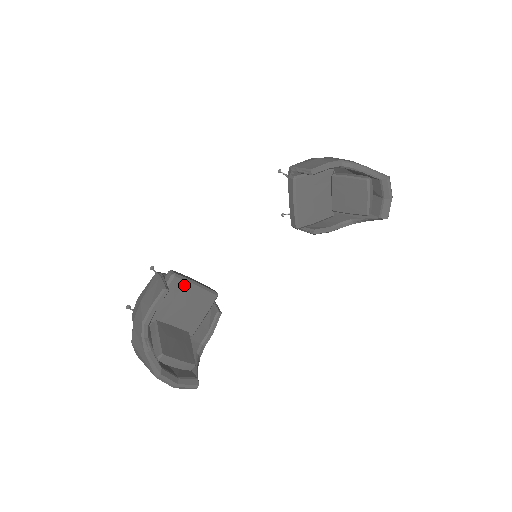
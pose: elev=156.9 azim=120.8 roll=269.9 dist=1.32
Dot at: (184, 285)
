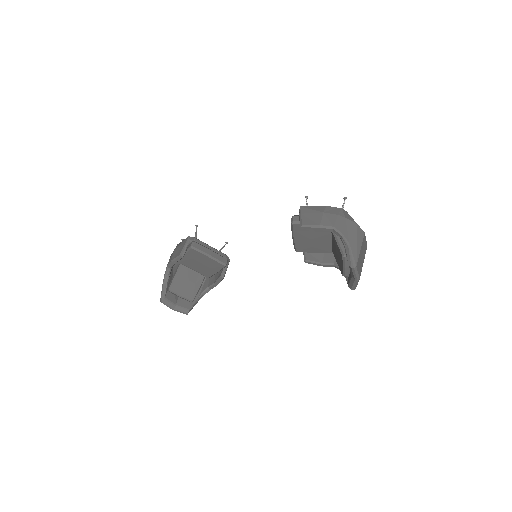
Dot at: (199, 254)
